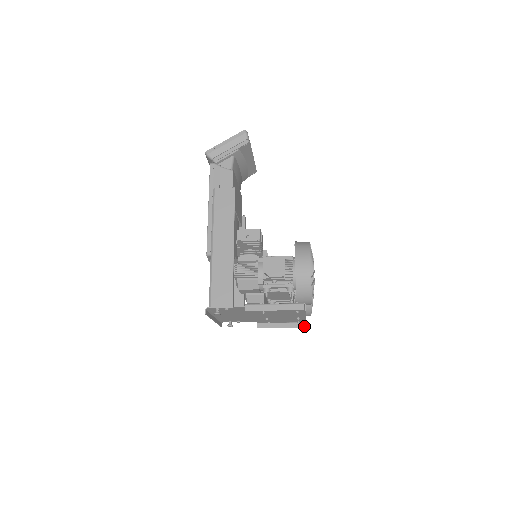
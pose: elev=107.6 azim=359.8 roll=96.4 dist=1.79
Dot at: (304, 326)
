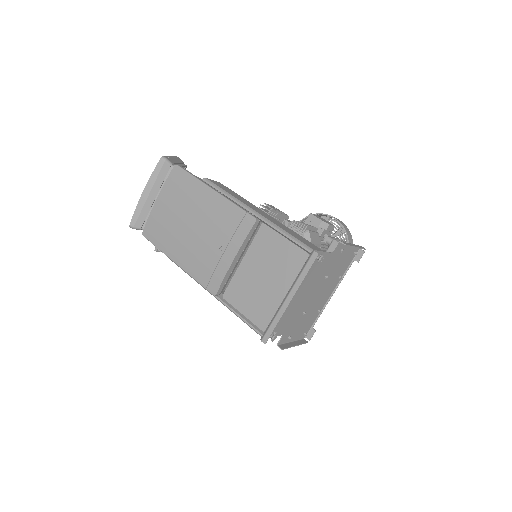
Dot at: (307, 341)
